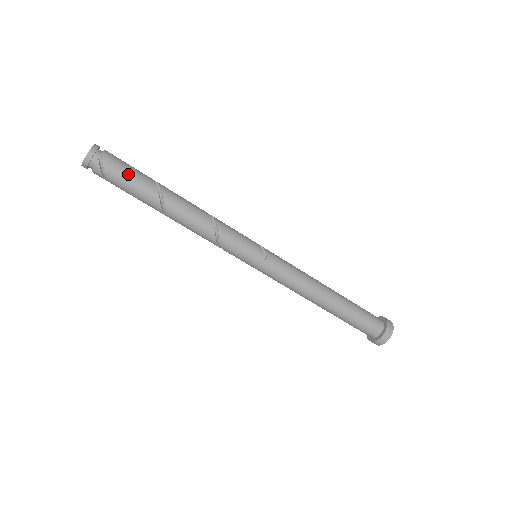
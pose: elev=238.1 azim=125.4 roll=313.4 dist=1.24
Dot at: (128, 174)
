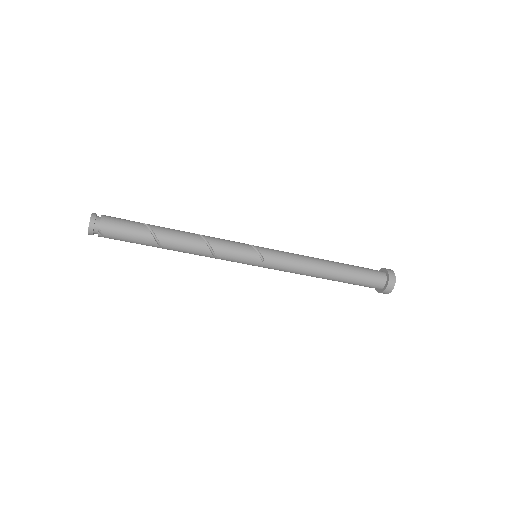
Dot at: (126, 235)
